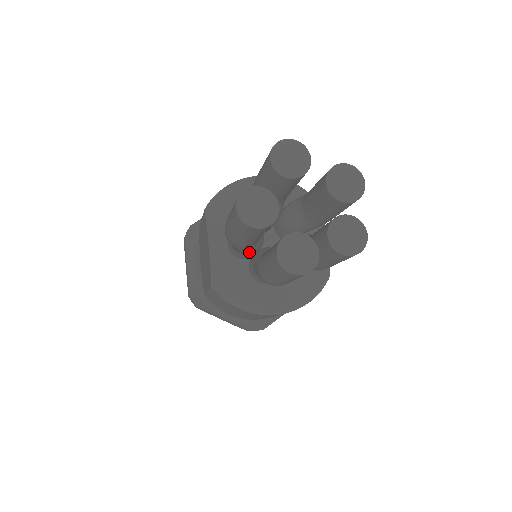
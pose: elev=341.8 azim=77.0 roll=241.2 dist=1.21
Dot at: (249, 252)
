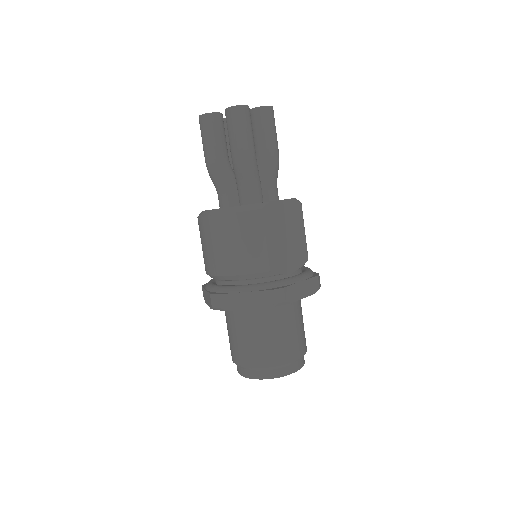
Dot at: occluded
